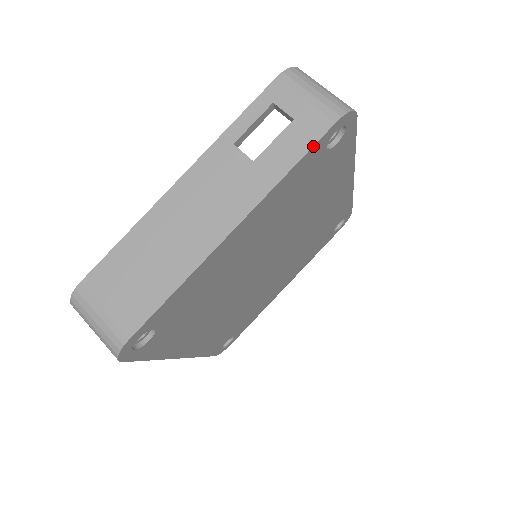
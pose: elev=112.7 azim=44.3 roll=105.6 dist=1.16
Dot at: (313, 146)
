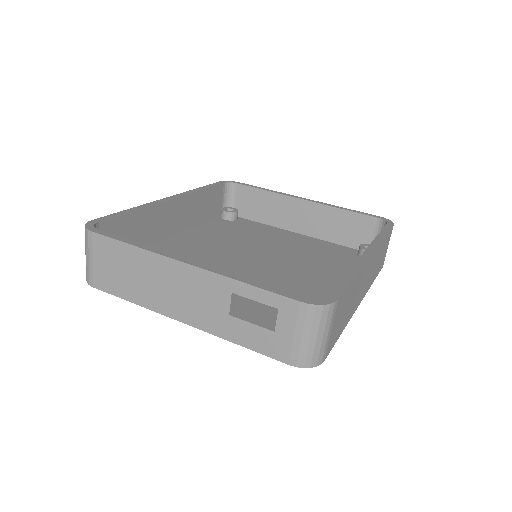
Dot at: (264, 354)
